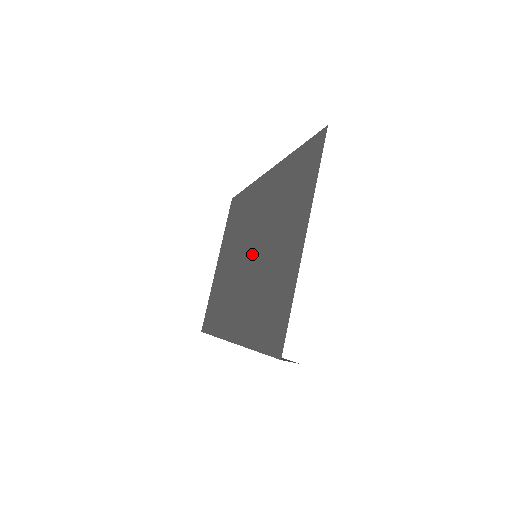
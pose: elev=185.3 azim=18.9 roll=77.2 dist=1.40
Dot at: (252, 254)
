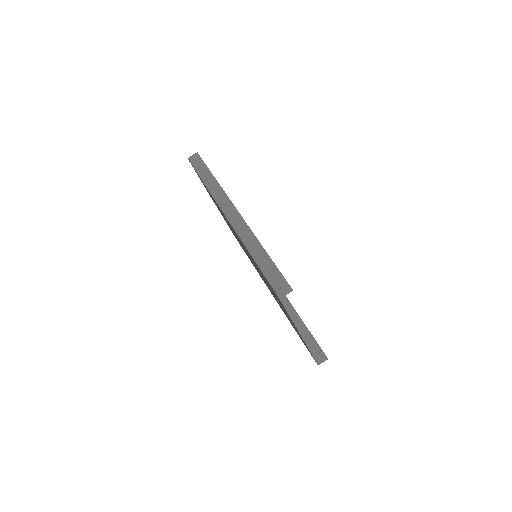
Dot at: occluded
